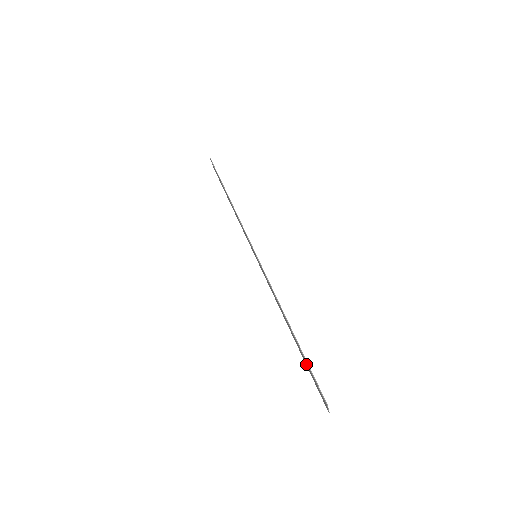
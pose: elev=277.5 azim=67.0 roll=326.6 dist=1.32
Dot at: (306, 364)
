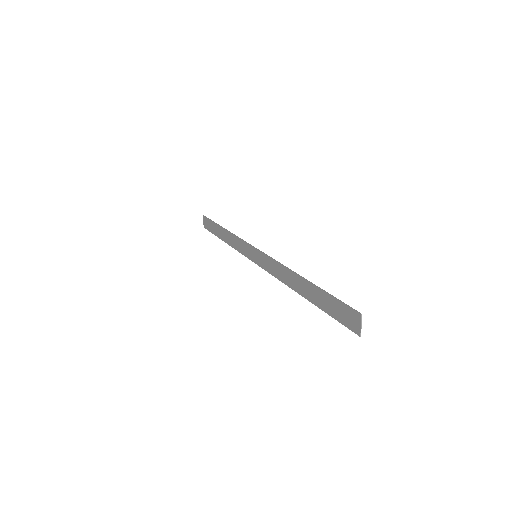
Dot at: (325, 306)
